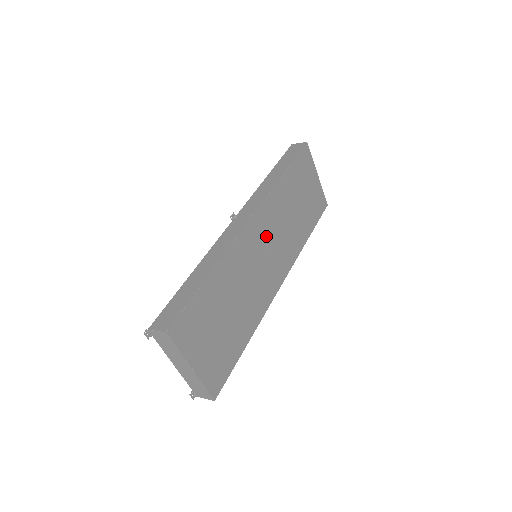
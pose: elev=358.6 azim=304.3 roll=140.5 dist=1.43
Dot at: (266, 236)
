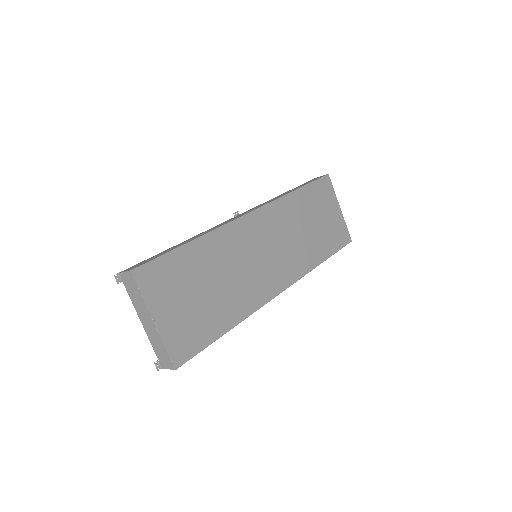
Dot at: (267, 236)
